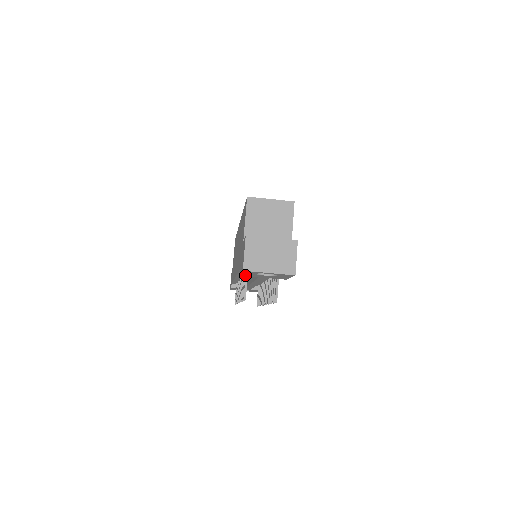
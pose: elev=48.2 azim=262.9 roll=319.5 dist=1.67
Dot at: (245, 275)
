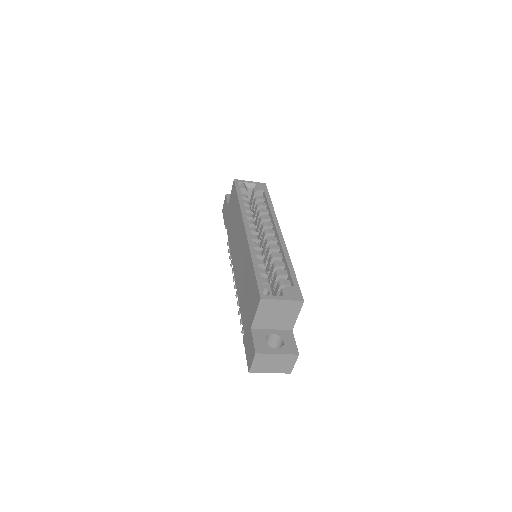
Dot at: occluded
